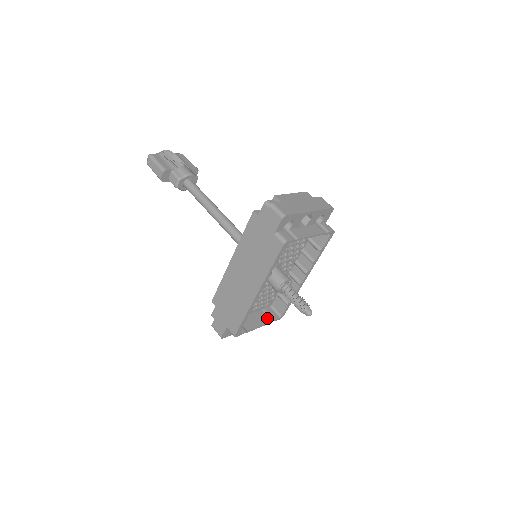
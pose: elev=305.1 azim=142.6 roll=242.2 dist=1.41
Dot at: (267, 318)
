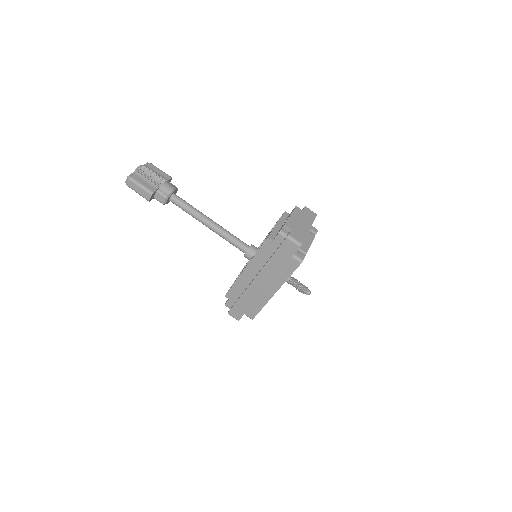
Dot at: occluded
